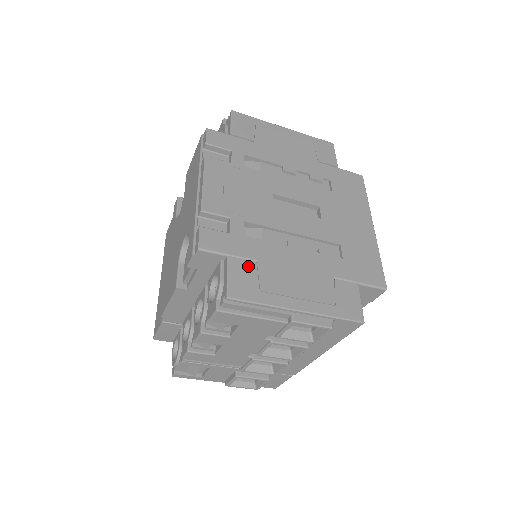
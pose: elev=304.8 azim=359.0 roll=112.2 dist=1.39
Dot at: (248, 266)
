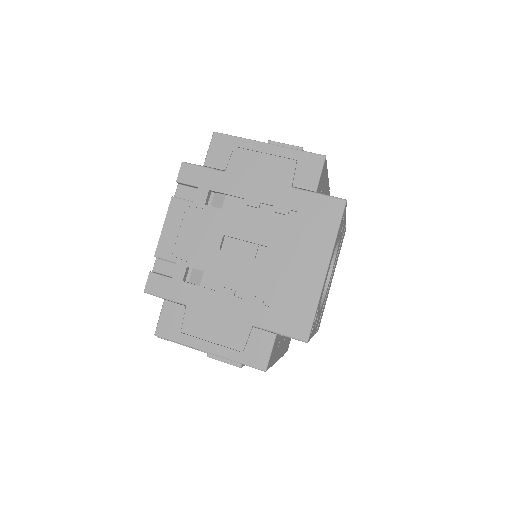
Dot at: (178, 310)
